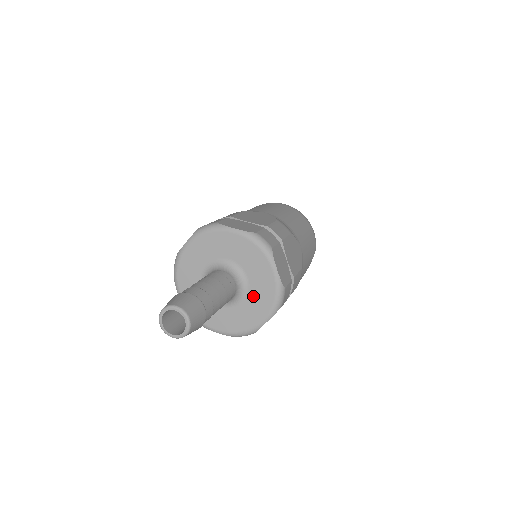
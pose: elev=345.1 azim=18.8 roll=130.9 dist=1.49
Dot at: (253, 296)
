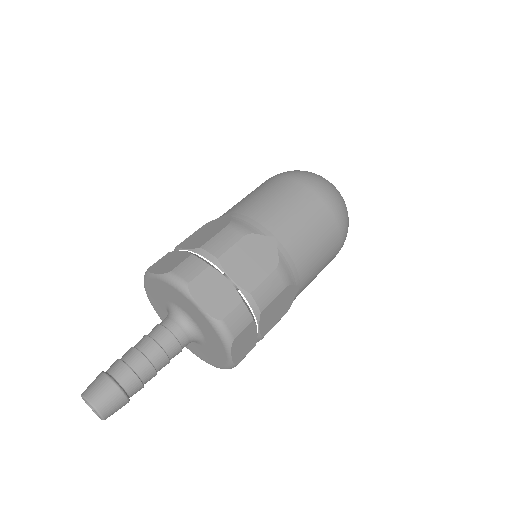
Dot at: (207, 350)
